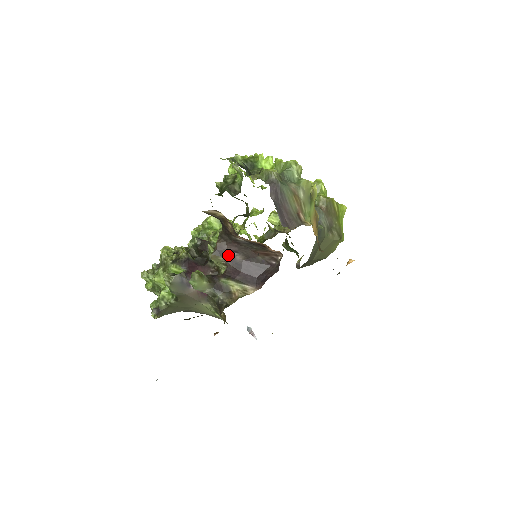
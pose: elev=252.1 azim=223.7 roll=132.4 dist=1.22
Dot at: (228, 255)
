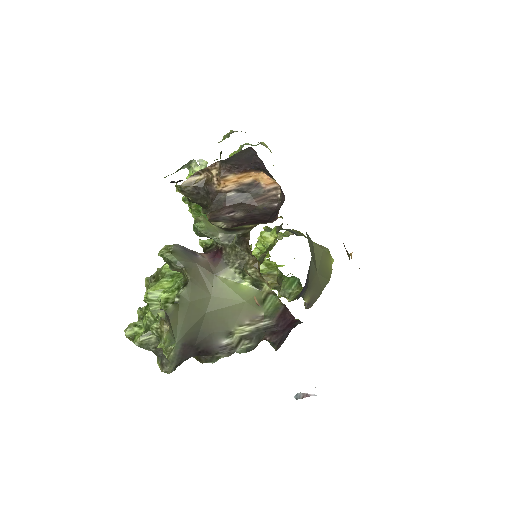
Dot at: (225, 218)
